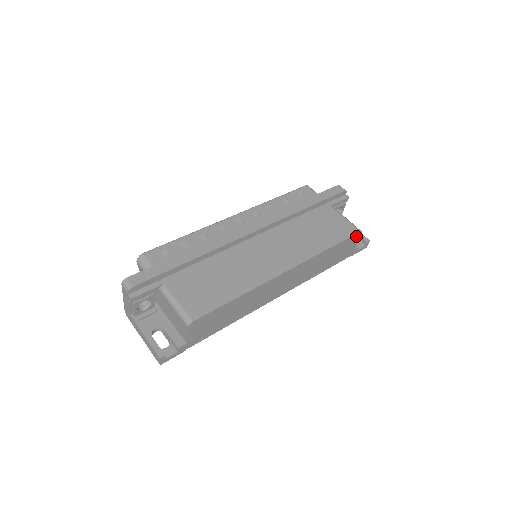
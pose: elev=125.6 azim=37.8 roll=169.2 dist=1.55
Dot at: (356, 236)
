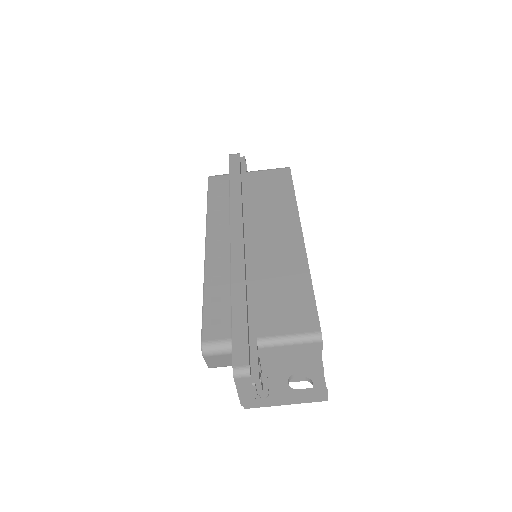
Dot at: occluded
